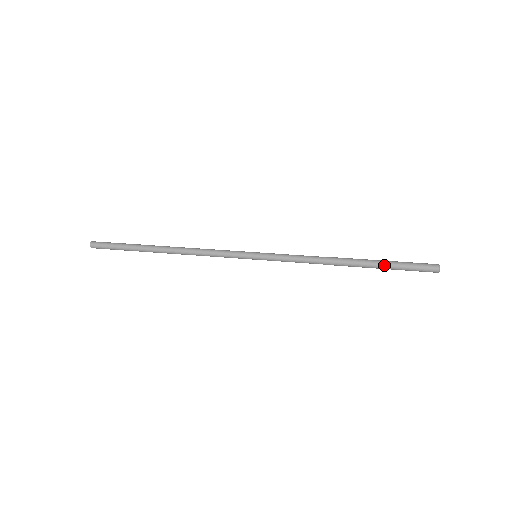
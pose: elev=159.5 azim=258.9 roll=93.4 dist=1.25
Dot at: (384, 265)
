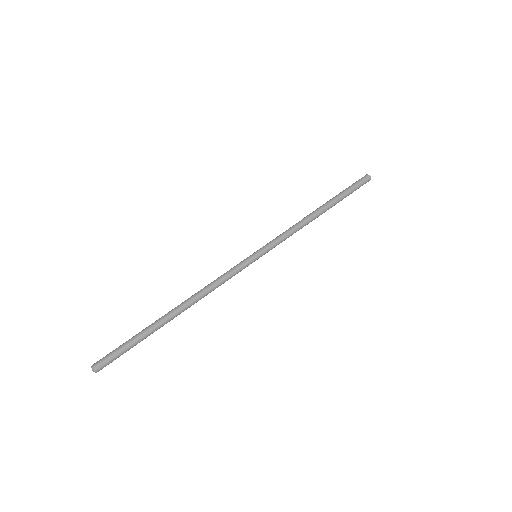
Dot at: (342, 199)
